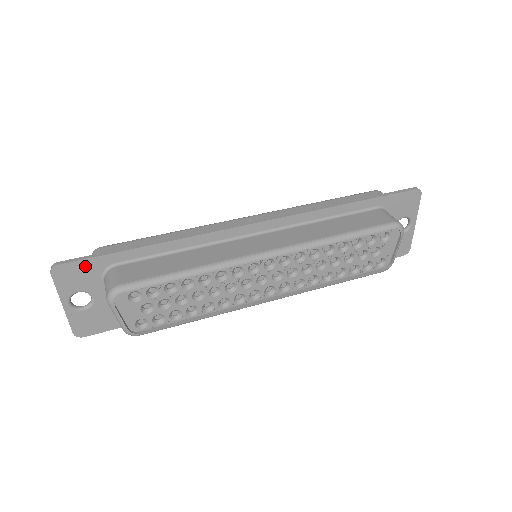
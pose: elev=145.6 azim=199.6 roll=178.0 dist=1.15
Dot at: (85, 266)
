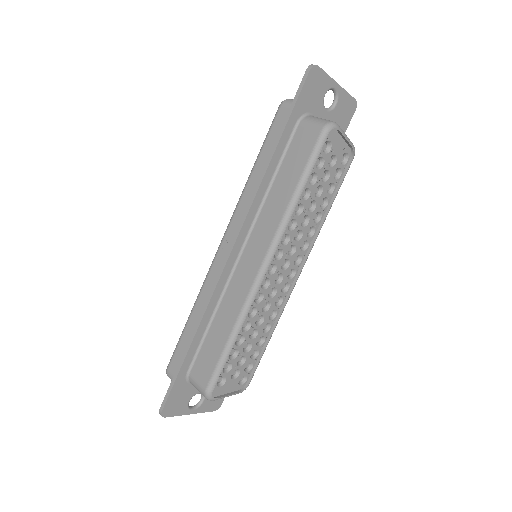
Dot at: (175, 394)
